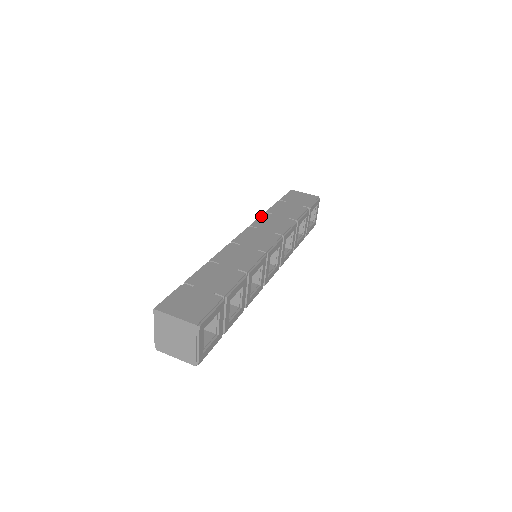
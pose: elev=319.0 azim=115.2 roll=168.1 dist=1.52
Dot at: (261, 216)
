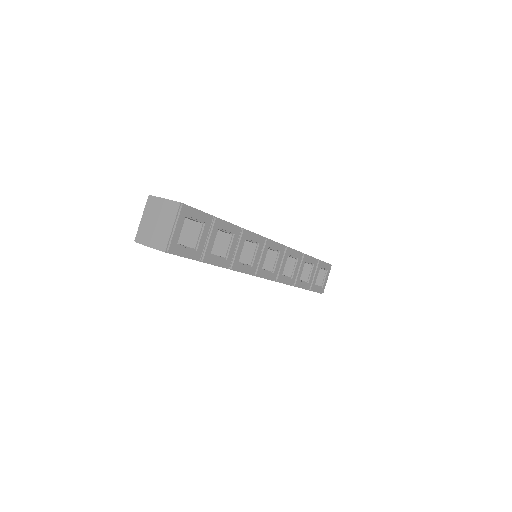
Dot at: occluded
